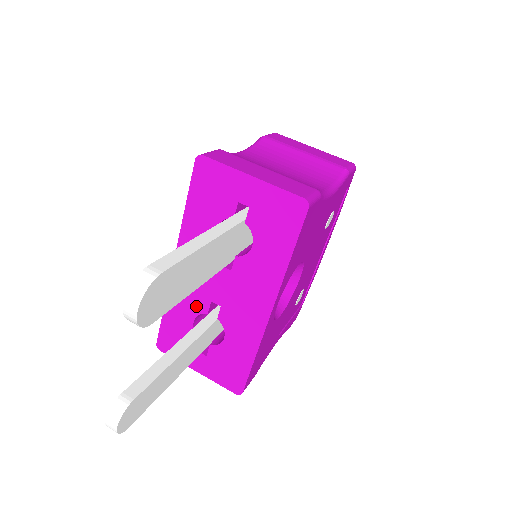
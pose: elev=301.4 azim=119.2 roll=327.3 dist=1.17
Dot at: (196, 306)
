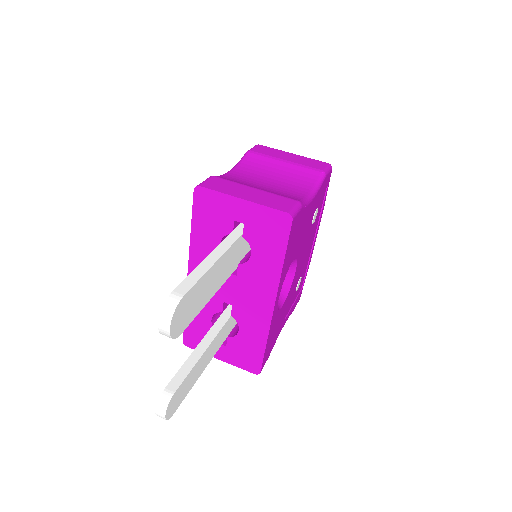
Dot at: (212, 307)
